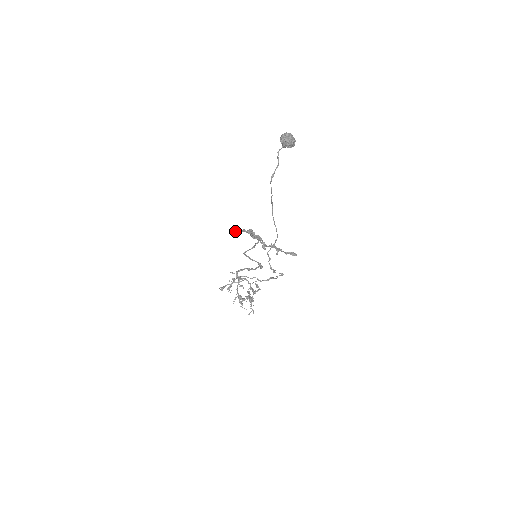
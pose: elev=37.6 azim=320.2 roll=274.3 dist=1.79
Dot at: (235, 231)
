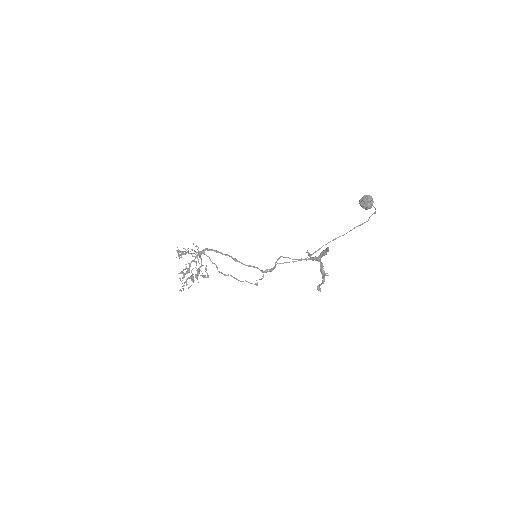
Dot at: occluded
